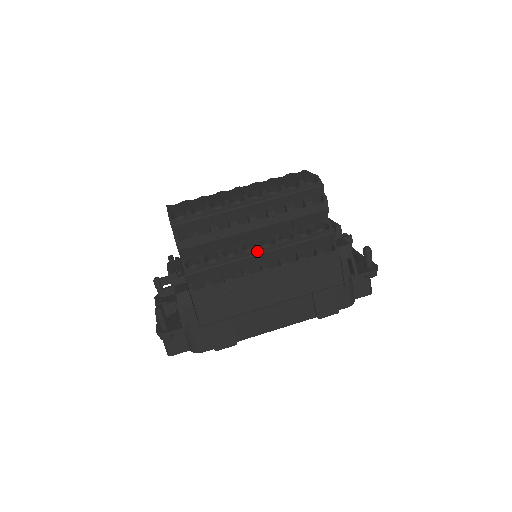
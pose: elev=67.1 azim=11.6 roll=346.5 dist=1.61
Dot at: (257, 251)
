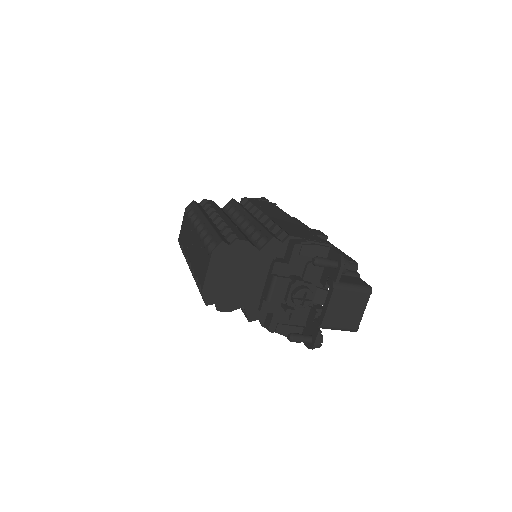
Dot at: occluded
